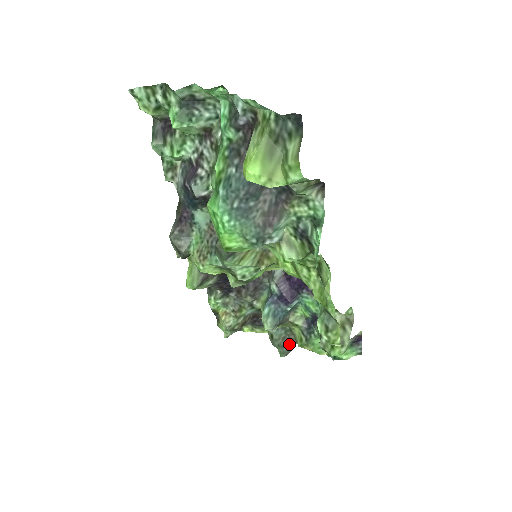
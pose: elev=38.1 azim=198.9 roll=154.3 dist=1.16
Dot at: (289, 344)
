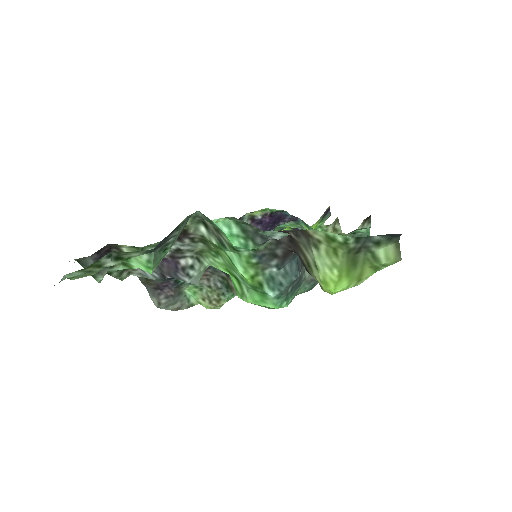
Dot at: occluded
